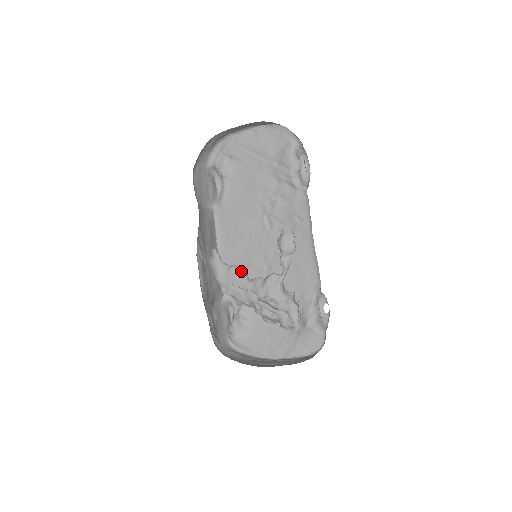
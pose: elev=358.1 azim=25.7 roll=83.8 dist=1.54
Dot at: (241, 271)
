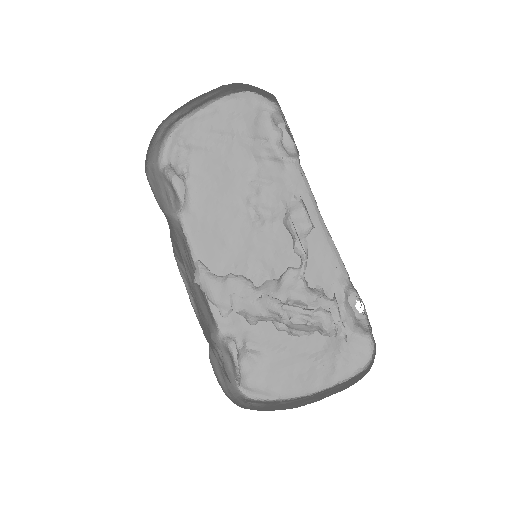
Dot at: (242, 279)
